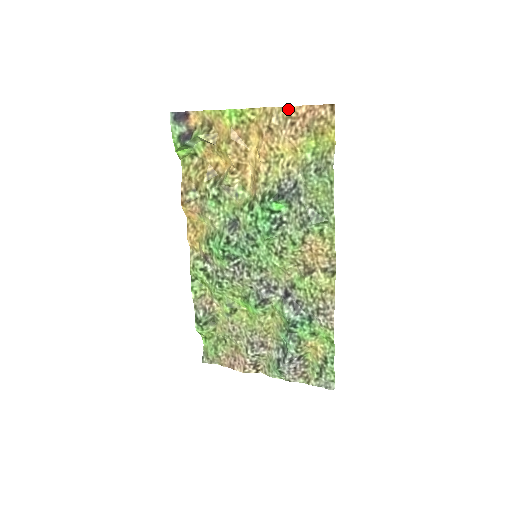
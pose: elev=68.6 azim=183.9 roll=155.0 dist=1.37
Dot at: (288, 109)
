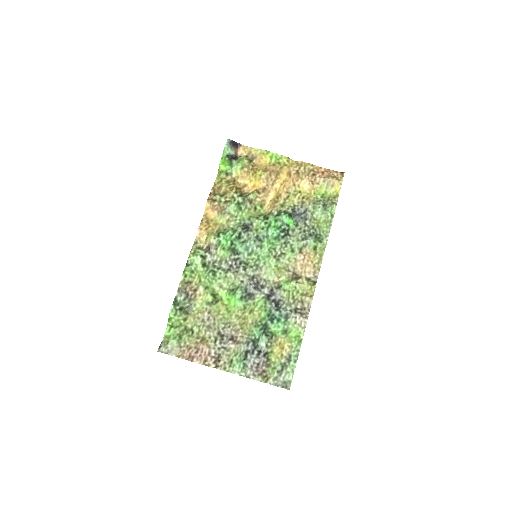
Dot at: (313, 166)
